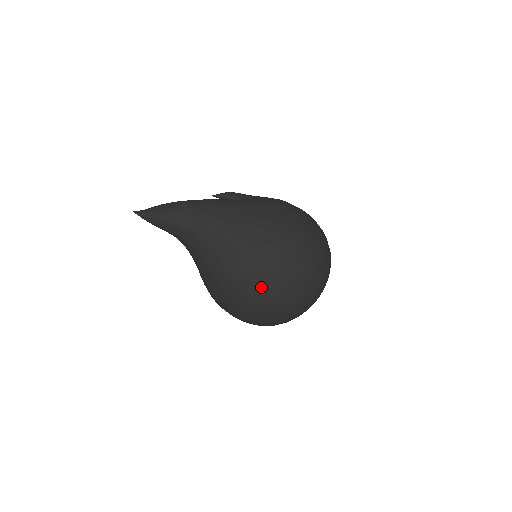
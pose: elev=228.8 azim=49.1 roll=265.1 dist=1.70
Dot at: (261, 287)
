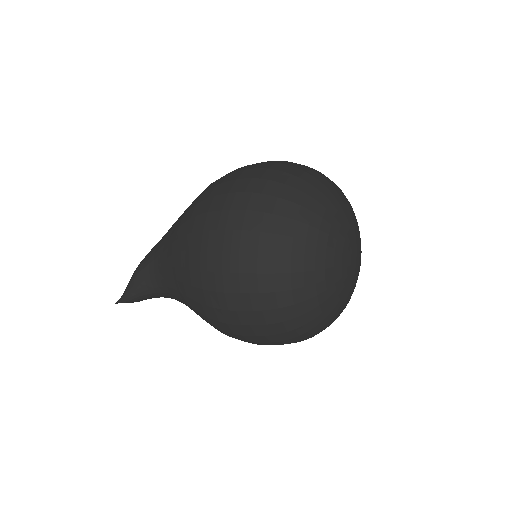
Dot at: (209, 213)
